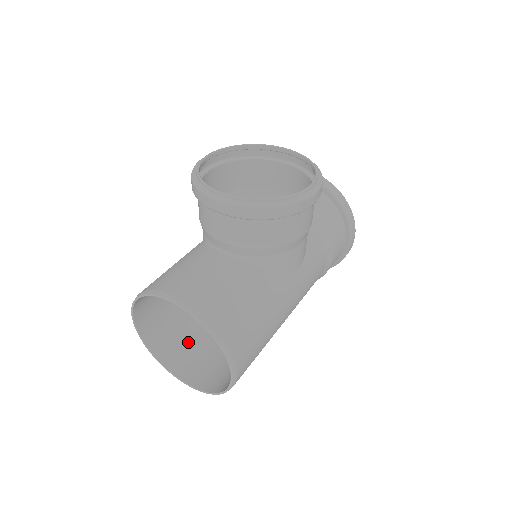
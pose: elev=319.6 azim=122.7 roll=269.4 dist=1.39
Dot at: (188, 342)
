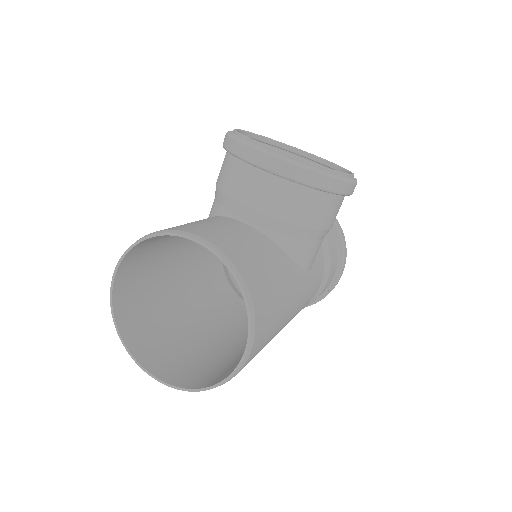
Dot at: (160, 335)
